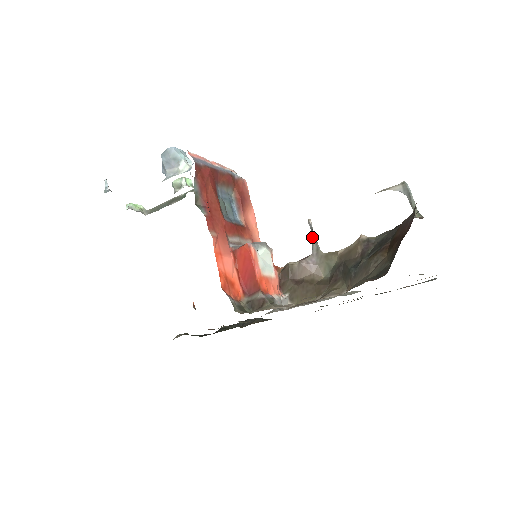
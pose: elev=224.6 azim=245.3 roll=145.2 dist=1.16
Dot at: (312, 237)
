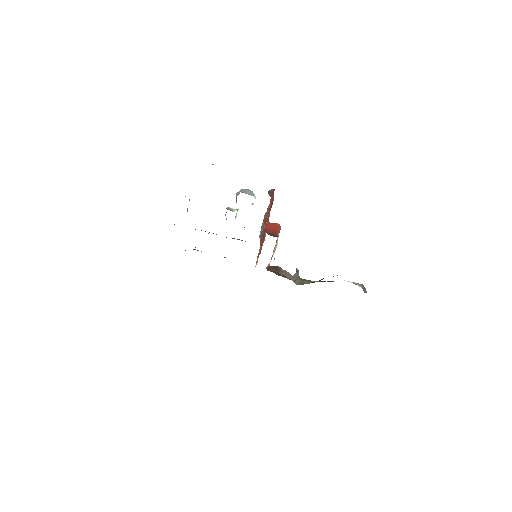
Dot at: (297, 272)
